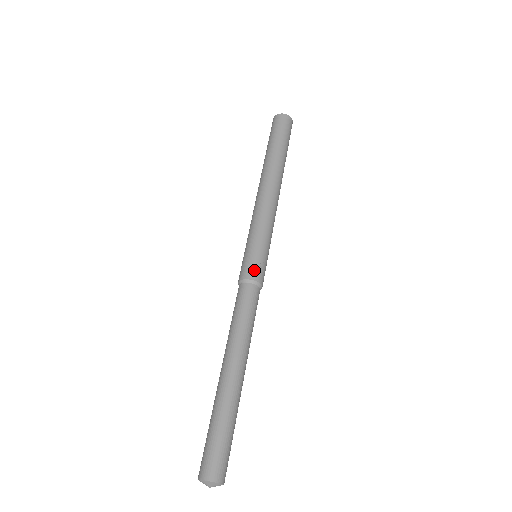
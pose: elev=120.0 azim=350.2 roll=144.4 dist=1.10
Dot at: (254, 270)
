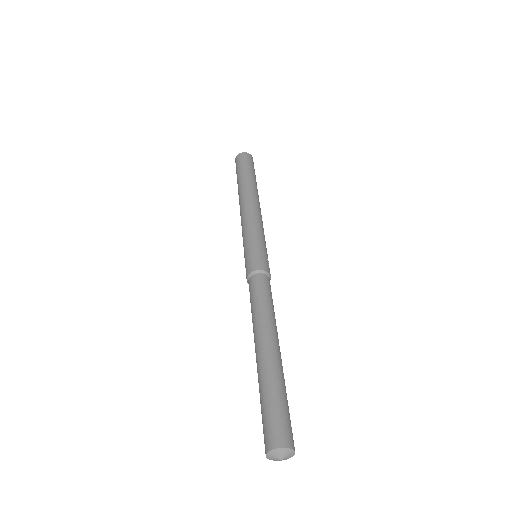
Dot at: (268, 266)
